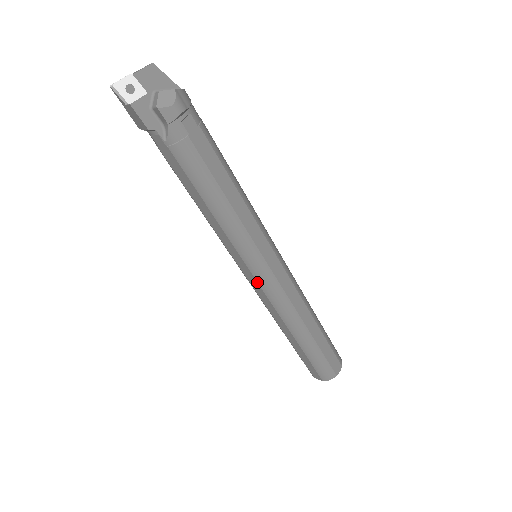
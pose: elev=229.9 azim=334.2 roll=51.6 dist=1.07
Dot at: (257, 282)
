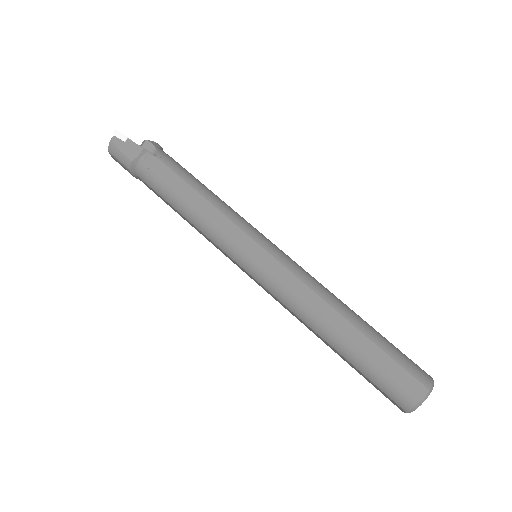
Dot at: (272, 256)
